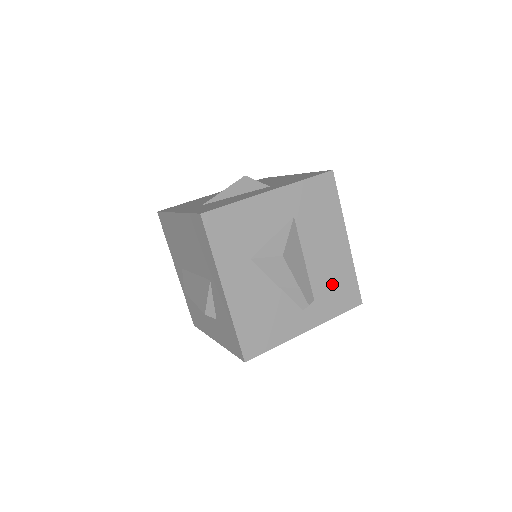
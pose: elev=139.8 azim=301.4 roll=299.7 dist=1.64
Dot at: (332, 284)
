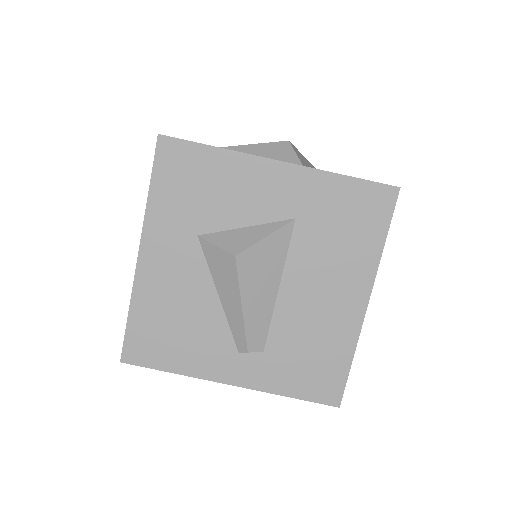
Dot at: (305, 348)
